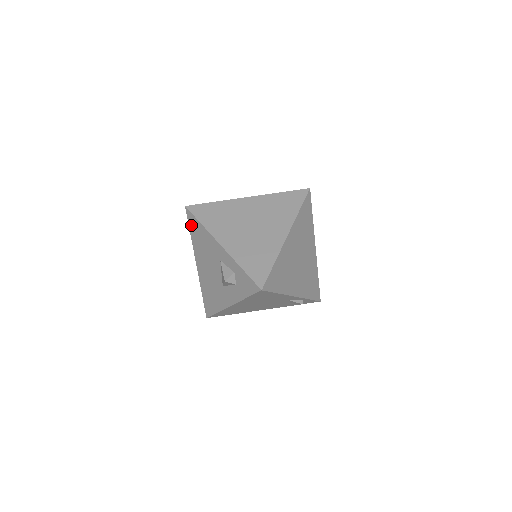
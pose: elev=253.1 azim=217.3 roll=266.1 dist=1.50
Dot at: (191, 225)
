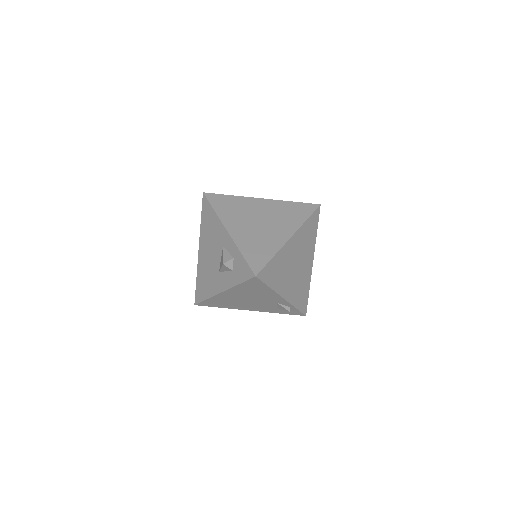
Dot at: (204, 211)
